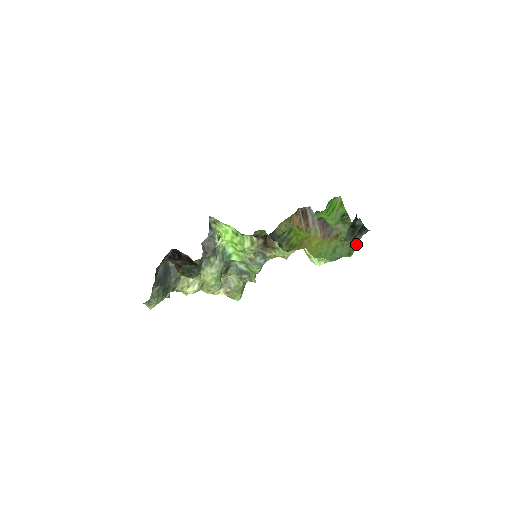
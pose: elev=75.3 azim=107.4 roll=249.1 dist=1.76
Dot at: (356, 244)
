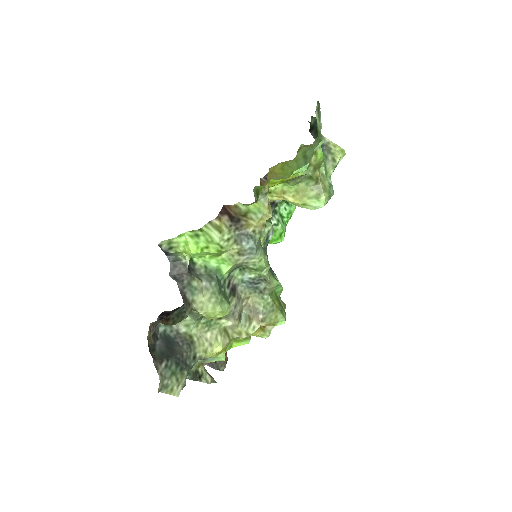
Dot at: occluded
